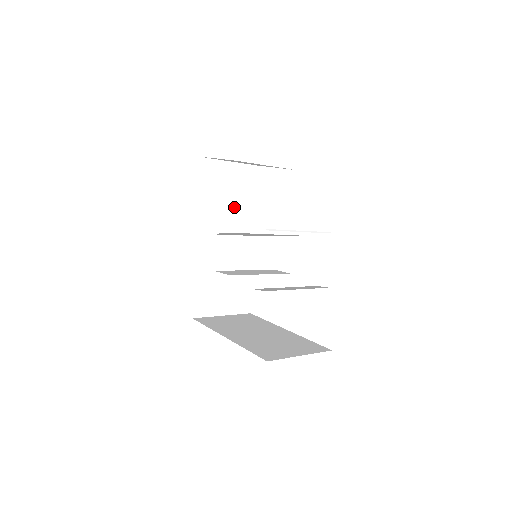
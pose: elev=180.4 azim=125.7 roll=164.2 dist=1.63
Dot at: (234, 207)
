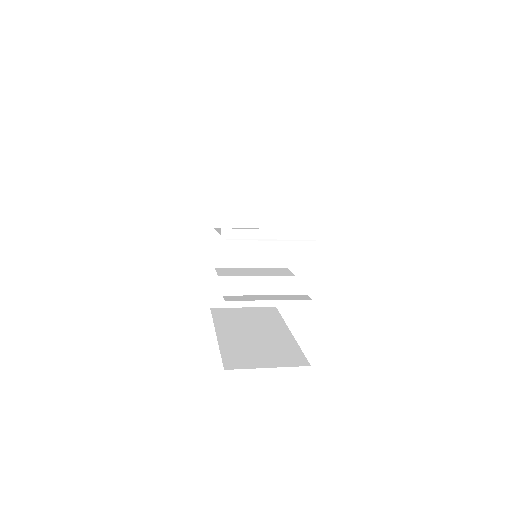
Dot at: (256, 200)
